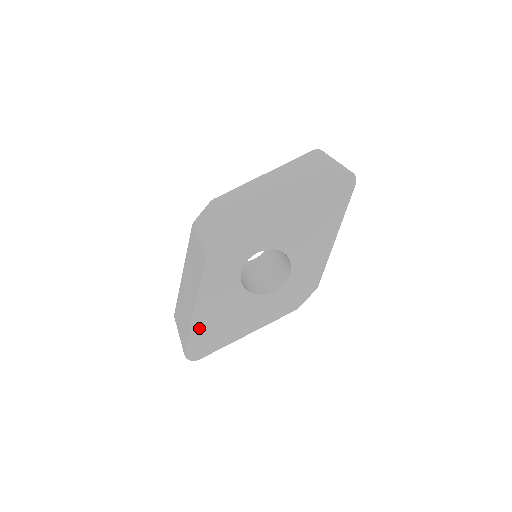
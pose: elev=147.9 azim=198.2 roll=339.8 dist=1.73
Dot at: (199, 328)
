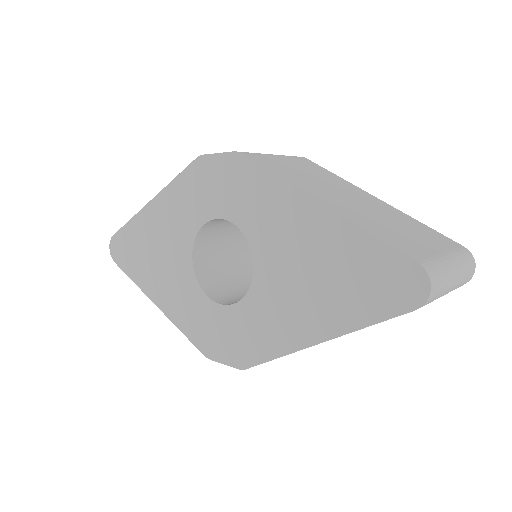
Dot at: (137, 229)
